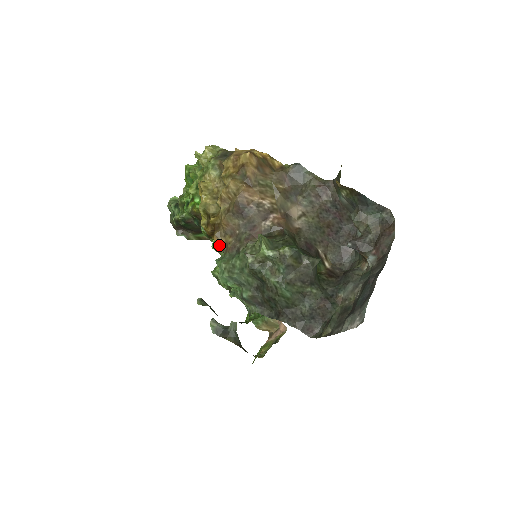
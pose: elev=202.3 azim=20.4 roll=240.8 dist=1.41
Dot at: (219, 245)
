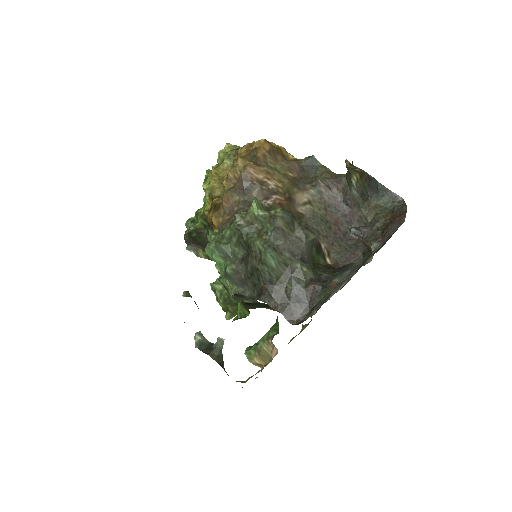
Dot at: (216, 225)
